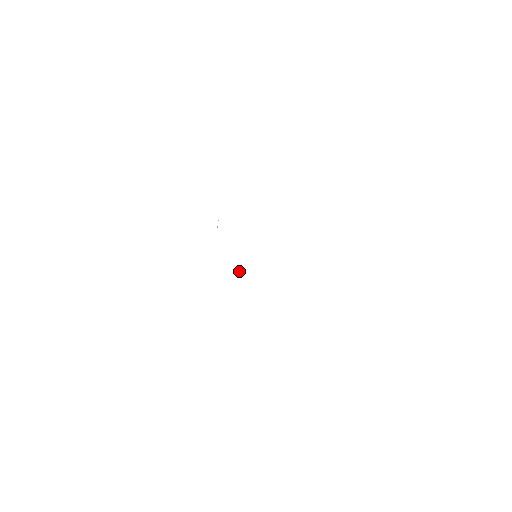
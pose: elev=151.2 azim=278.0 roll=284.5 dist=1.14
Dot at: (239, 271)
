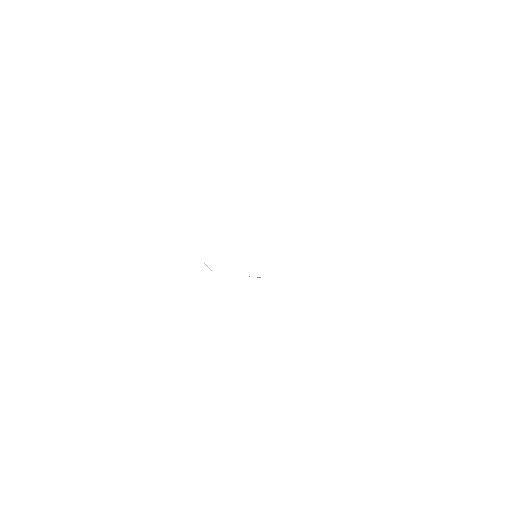
Dot at: occluded
